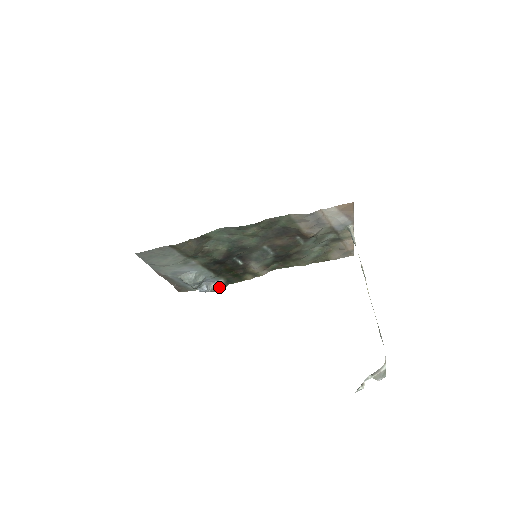
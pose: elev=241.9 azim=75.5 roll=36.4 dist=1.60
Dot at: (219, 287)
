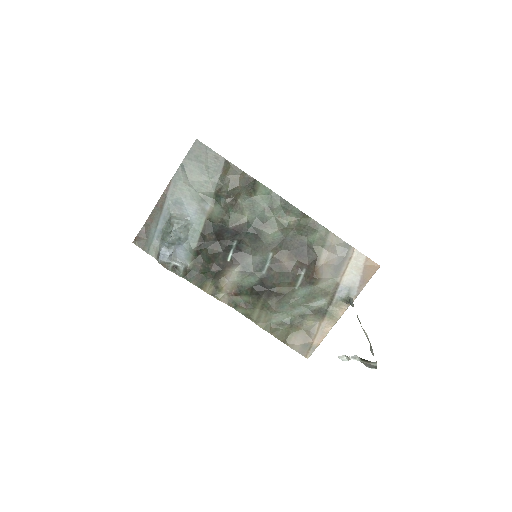
Dot at: (177, 269)
